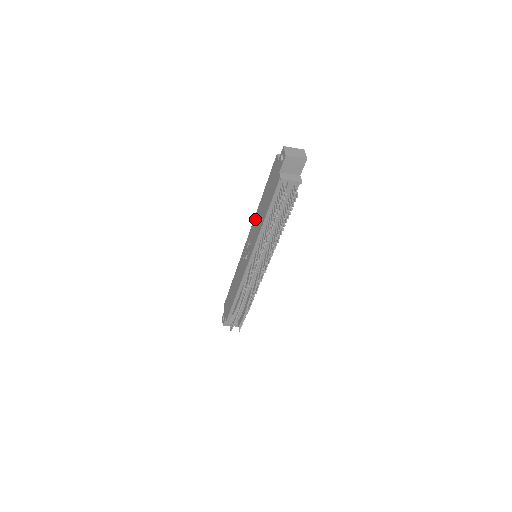
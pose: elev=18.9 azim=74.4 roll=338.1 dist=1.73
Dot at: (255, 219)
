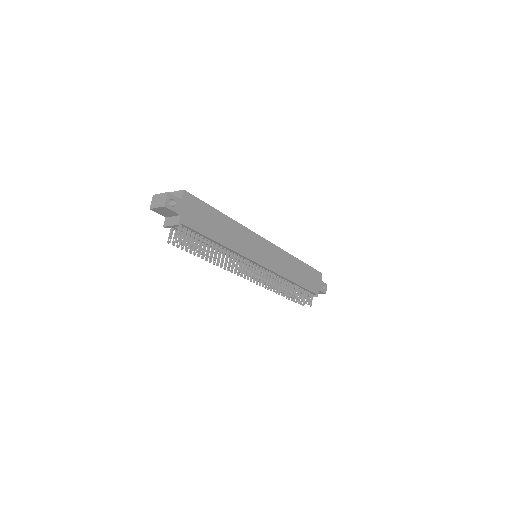
Dot at: occluded
